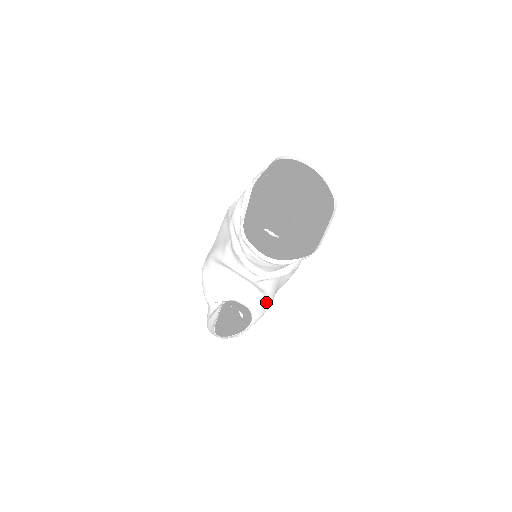
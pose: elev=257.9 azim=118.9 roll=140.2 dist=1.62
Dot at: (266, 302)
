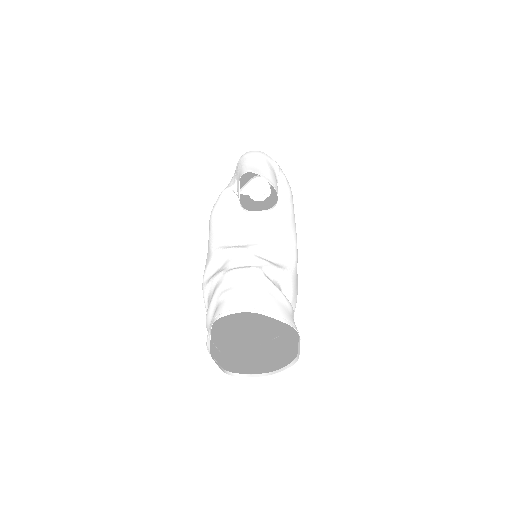
Dot at: occluded
